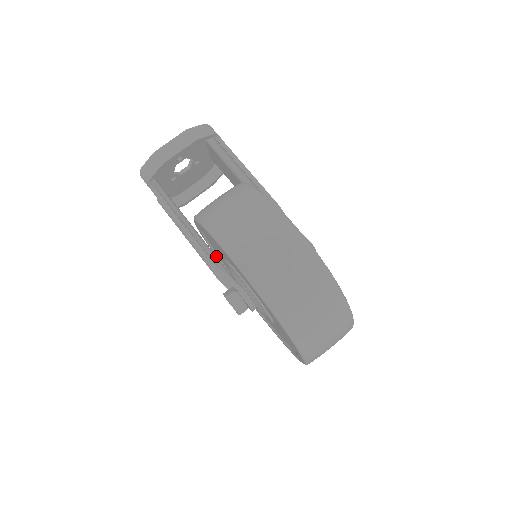
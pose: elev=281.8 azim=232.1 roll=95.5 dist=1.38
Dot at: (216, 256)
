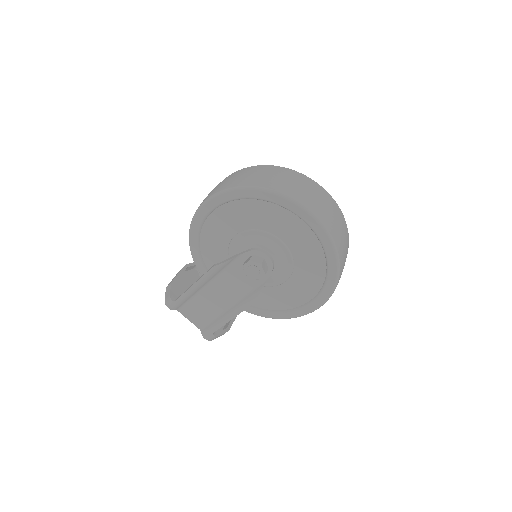
Dot at: (256, 310)
